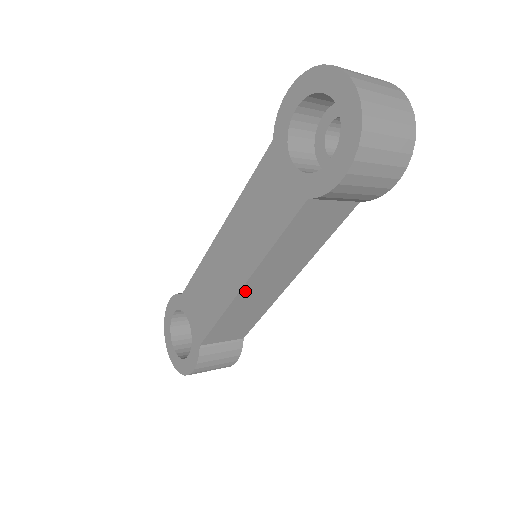
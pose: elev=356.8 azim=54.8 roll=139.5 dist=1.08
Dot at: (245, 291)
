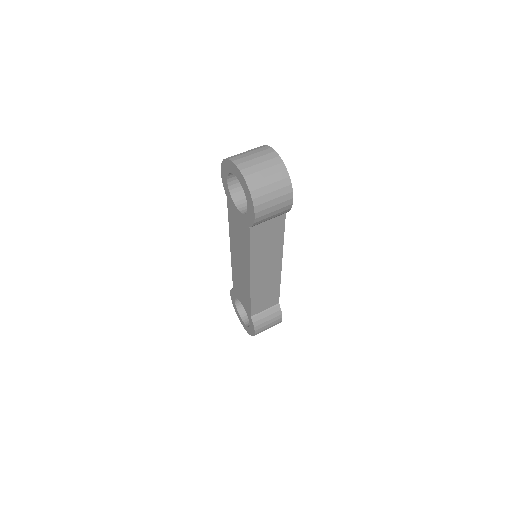
Dot at: (254, 280)
